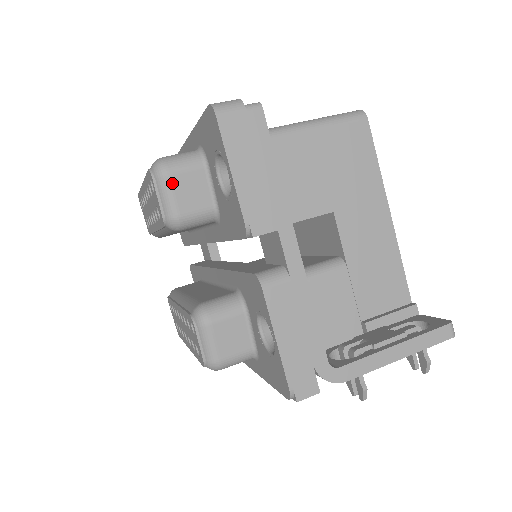
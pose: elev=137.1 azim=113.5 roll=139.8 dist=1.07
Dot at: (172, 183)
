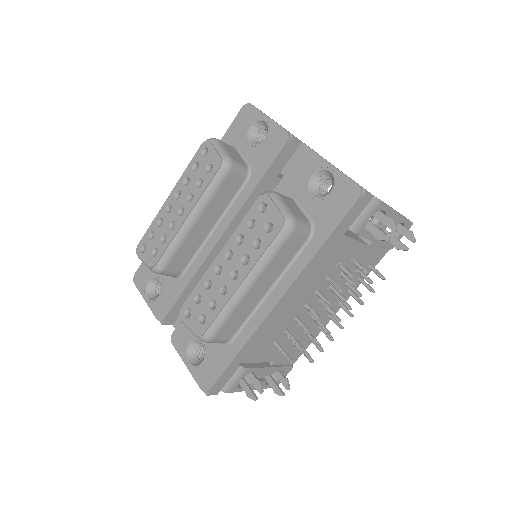
Dot at: (222, 144)
